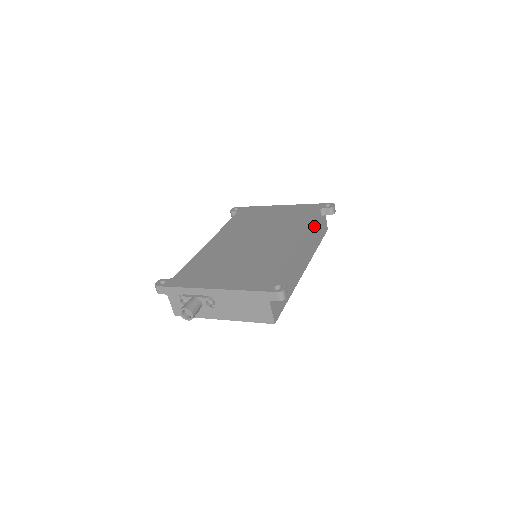
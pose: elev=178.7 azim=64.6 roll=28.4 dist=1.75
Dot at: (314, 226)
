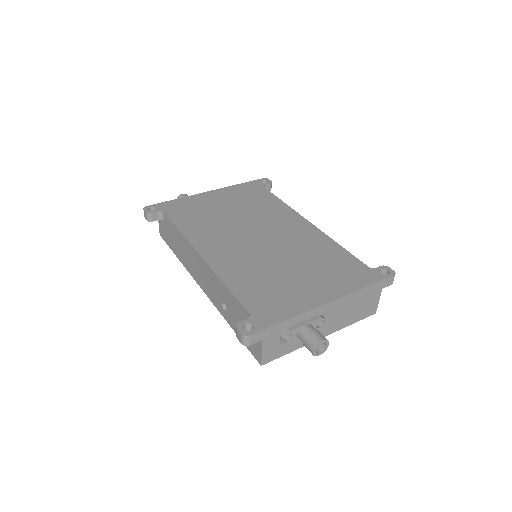
Dot at: occluded
